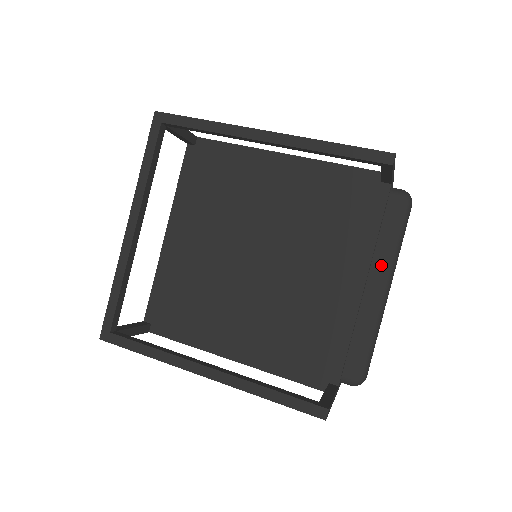
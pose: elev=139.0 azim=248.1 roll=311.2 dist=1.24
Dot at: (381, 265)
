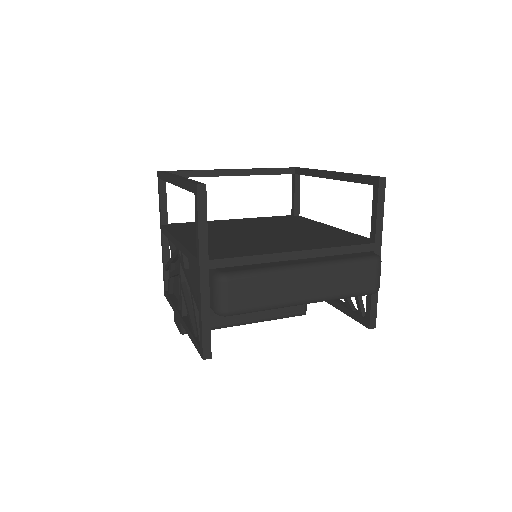
Dot at: (321, 259)
